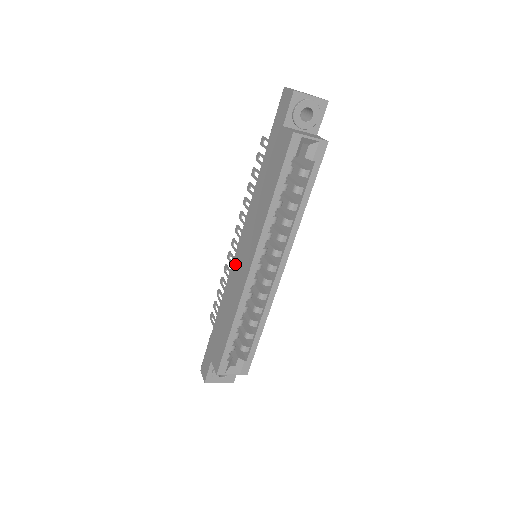
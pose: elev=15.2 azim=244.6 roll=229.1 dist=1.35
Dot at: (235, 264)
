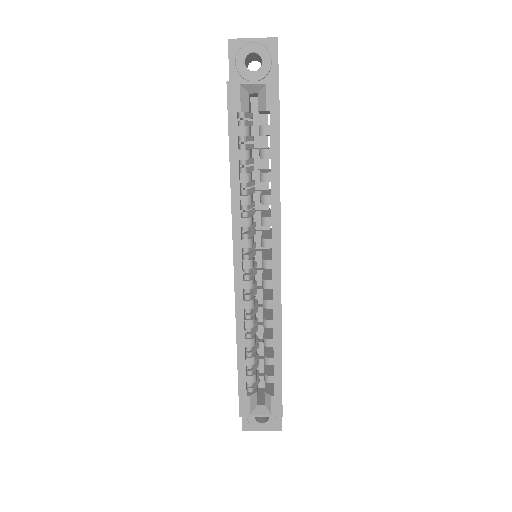
Dot at: occluded
